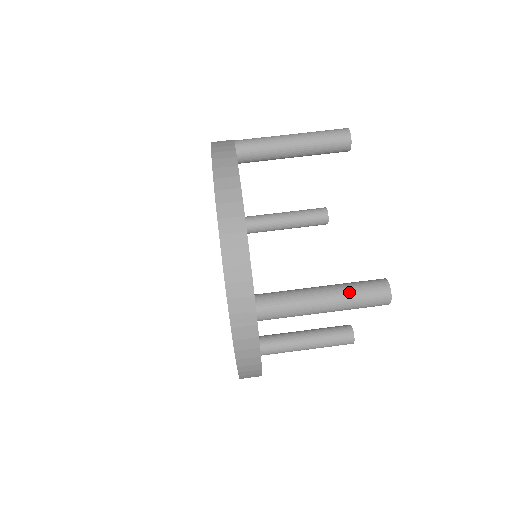
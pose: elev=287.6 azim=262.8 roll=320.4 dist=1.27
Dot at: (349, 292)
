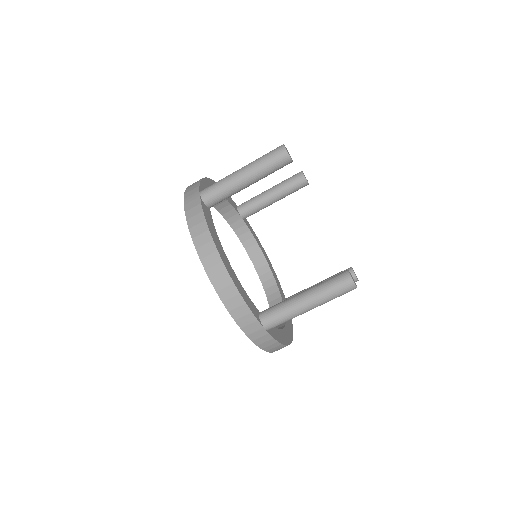
Dot at: (323, 293)
